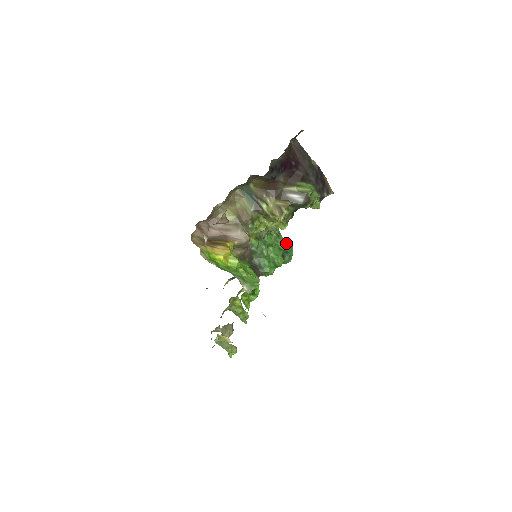
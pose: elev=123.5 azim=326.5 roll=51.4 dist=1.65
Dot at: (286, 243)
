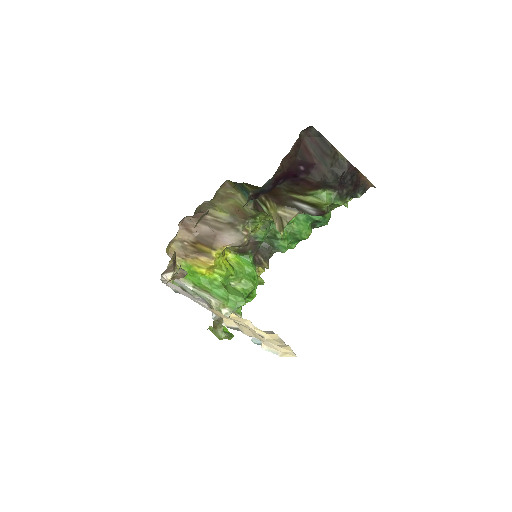
Dot at: occluded
